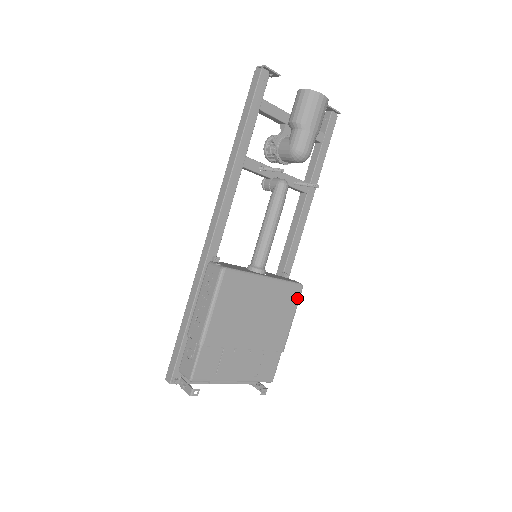
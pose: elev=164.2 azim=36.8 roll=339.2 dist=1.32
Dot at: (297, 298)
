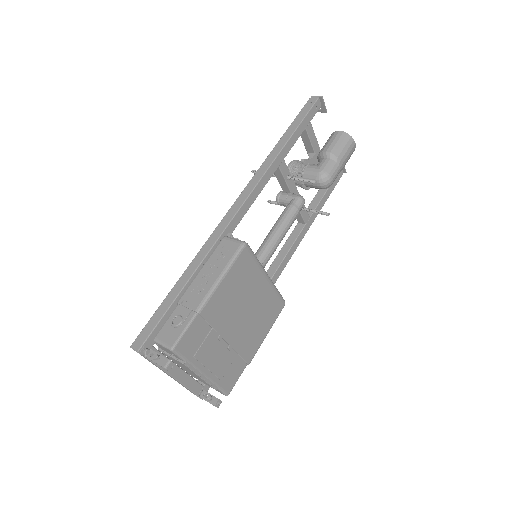
Dot at: (278, 313)
